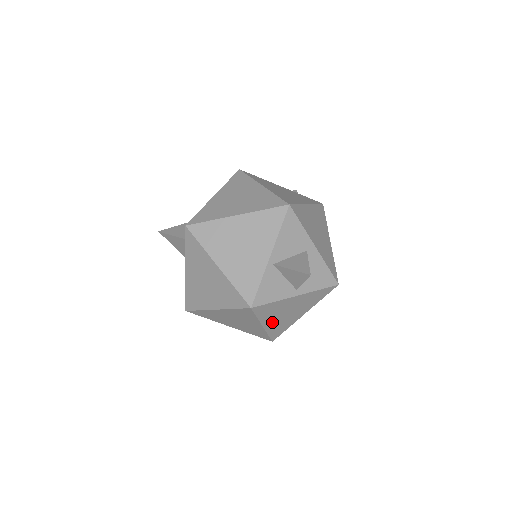
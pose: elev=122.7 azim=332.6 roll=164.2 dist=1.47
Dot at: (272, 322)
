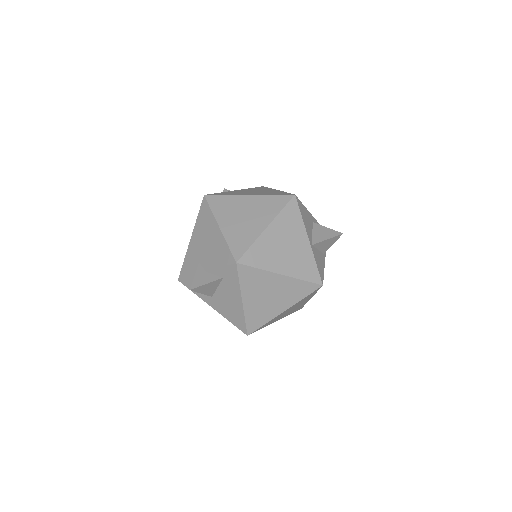
Dot at: occluded
